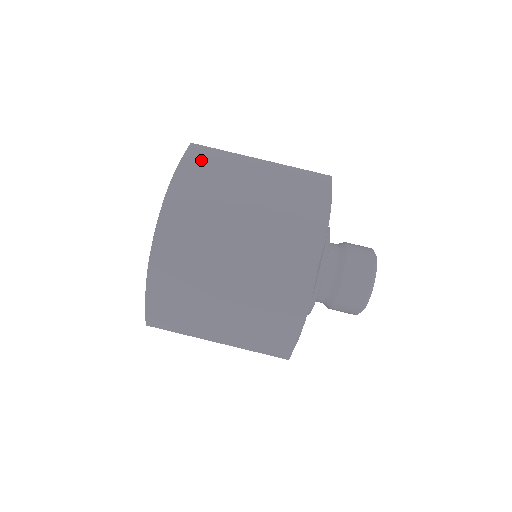
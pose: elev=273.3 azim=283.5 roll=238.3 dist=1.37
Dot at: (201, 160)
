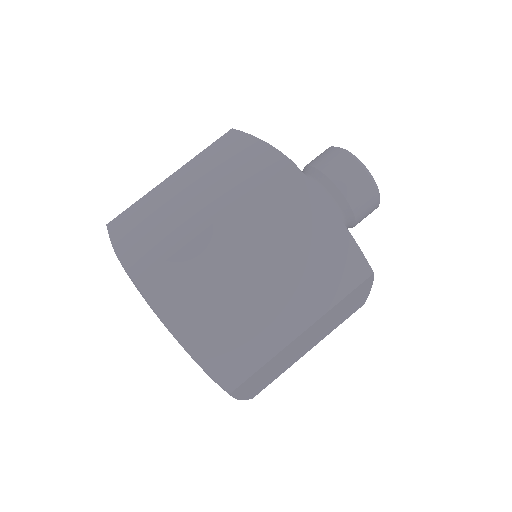
Dot at: (171, 291)
